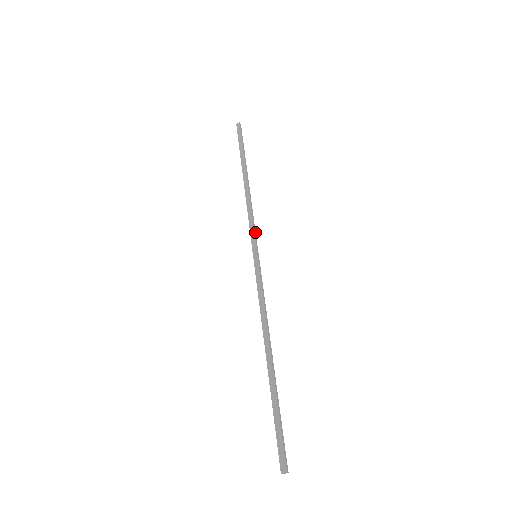
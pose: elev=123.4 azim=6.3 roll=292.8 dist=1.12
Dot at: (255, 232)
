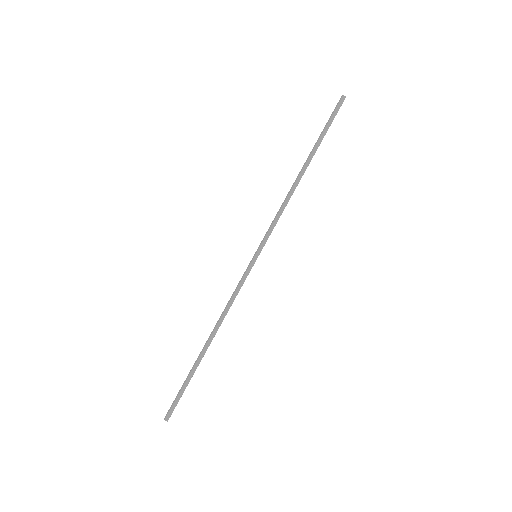
Dot at: (270, 232)
